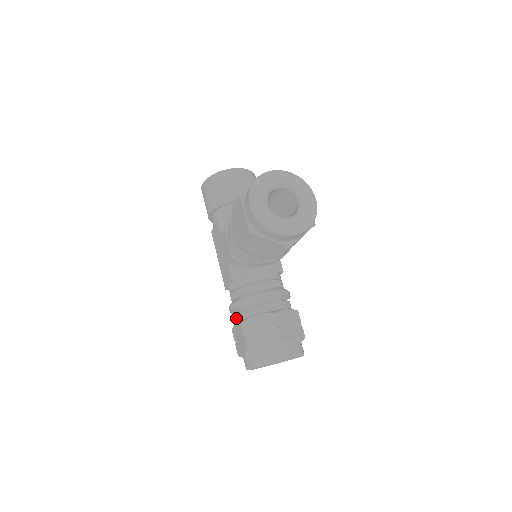
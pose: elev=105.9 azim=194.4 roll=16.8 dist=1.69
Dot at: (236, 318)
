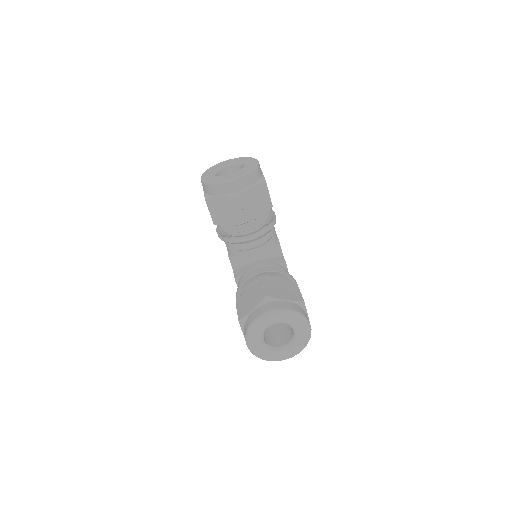
Dot at: occluded
